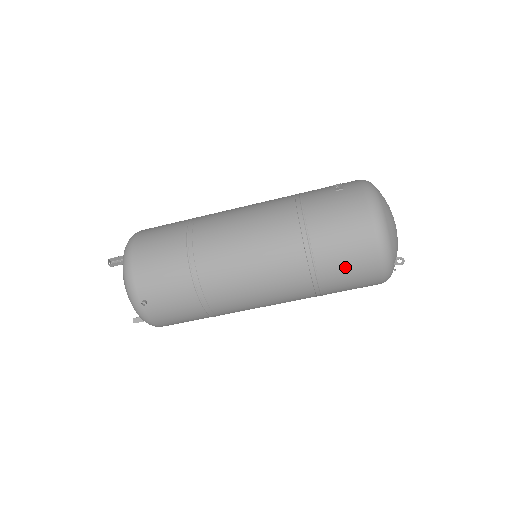
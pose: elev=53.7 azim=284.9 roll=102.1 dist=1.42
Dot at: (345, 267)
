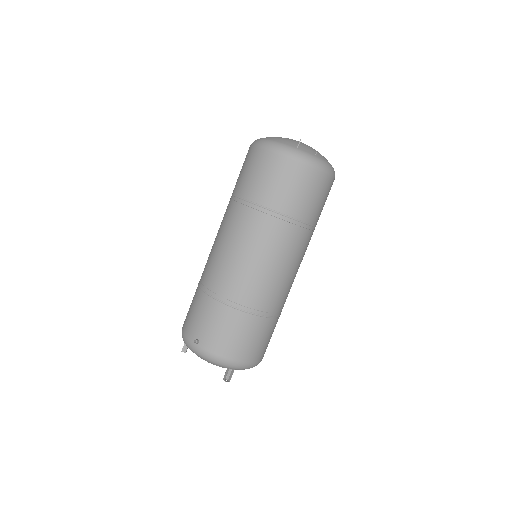
Dot at: (264, 180)
